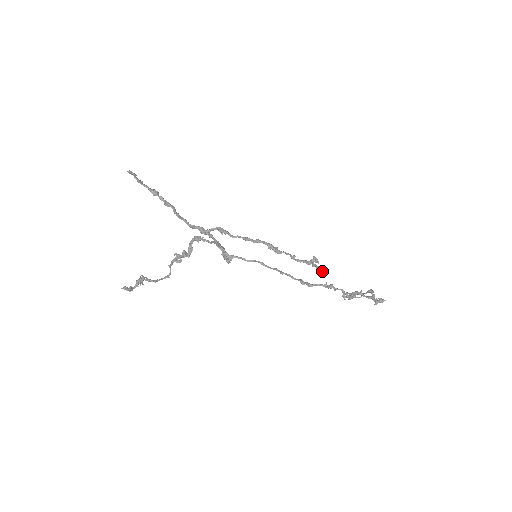
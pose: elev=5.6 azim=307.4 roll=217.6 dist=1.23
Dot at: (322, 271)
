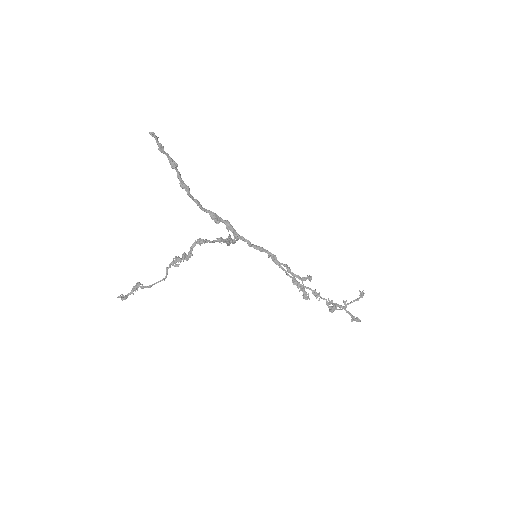
Dot at: (307, 298)
